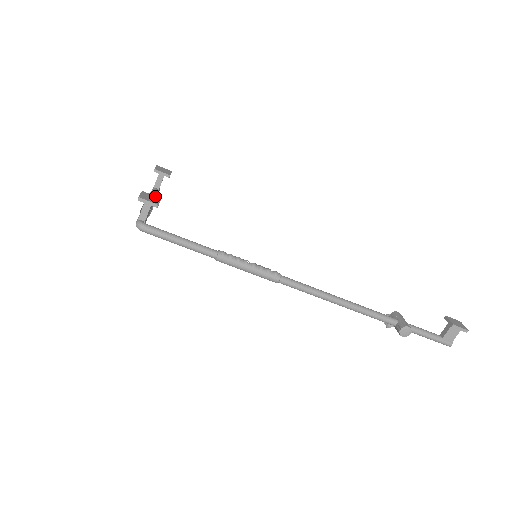
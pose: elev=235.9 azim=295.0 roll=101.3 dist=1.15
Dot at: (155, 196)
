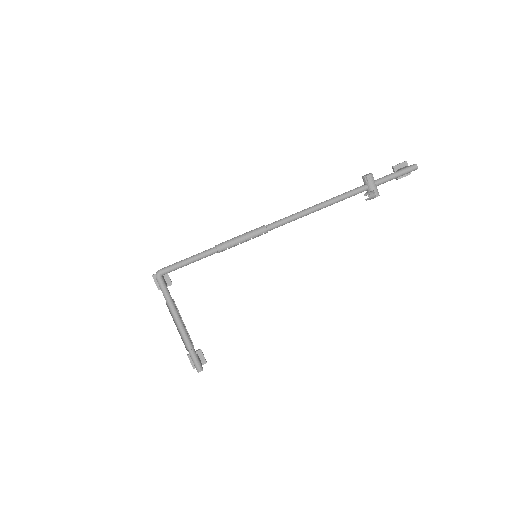
Dot at: occluded
